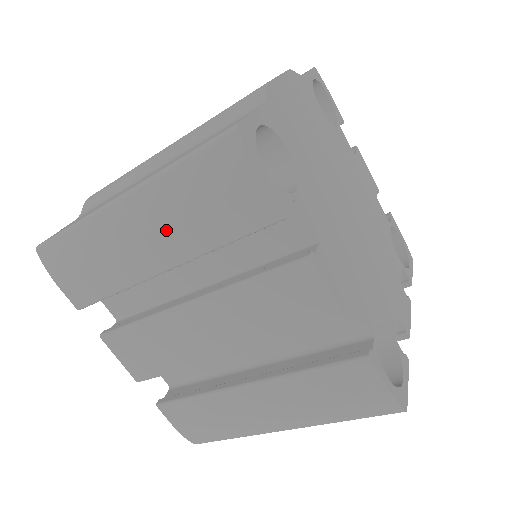
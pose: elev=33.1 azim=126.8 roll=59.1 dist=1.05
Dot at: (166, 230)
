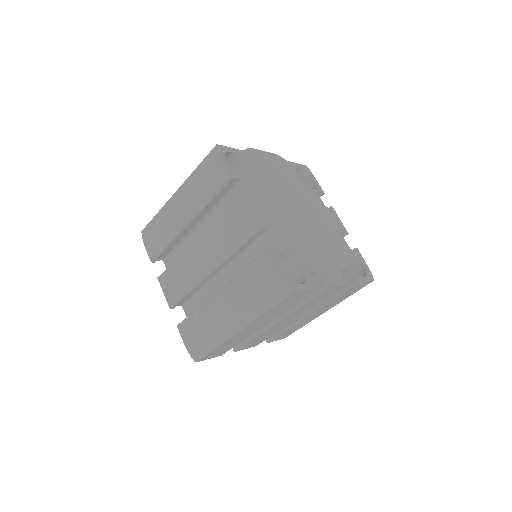
Dot at: (189, 200)
